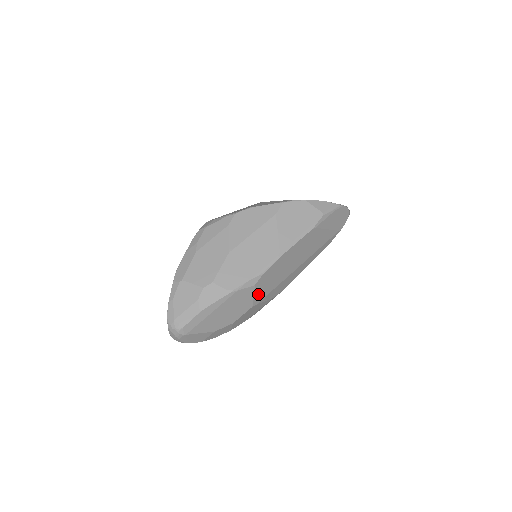
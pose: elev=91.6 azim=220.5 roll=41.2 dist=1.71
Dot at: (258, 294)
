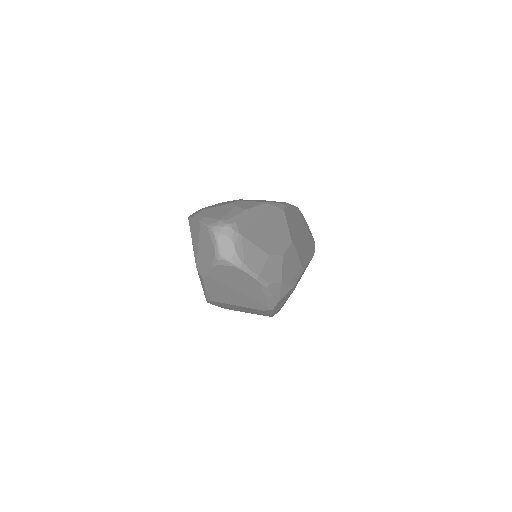
Dot at: (290, 230)
